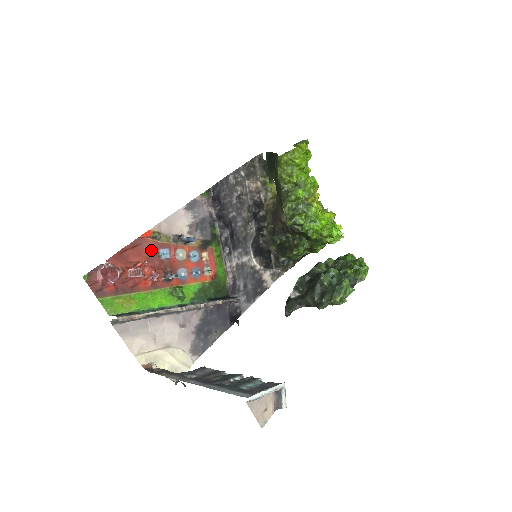
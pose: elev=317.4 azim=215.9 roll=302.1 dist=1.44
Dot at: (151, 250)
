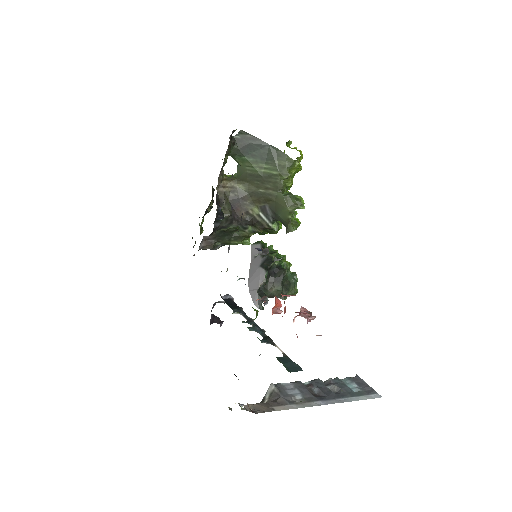
Dot at: occluded
